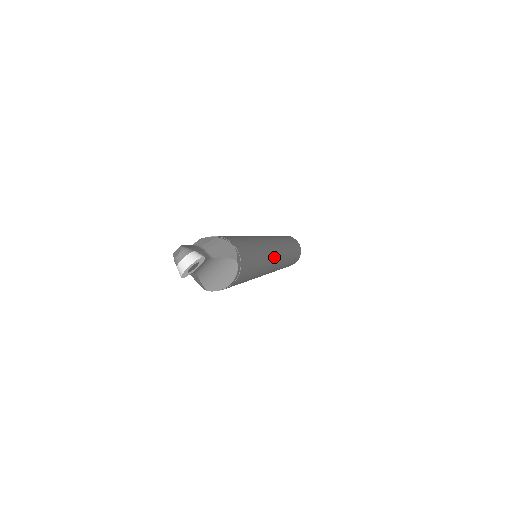
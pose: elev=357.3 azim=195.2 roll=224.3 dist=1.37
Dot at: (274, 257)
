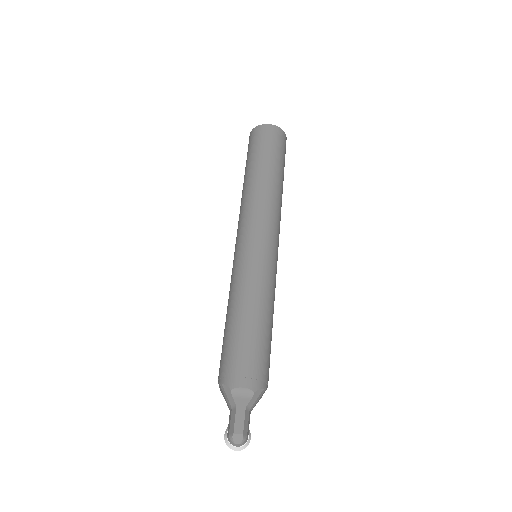
Dot at: occluded
